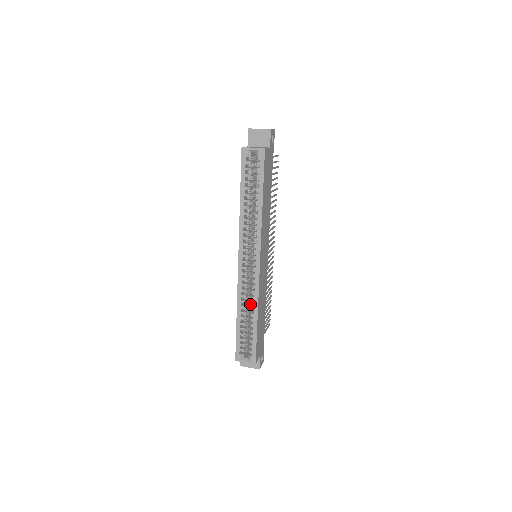
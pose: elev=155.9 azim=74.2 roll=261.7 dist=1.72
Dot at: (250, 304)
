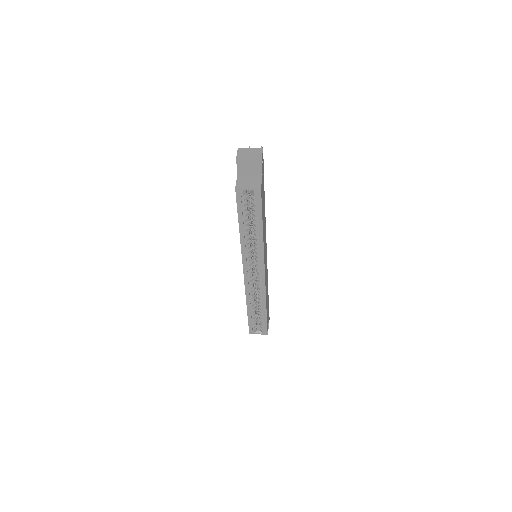
Dot at: occluded
